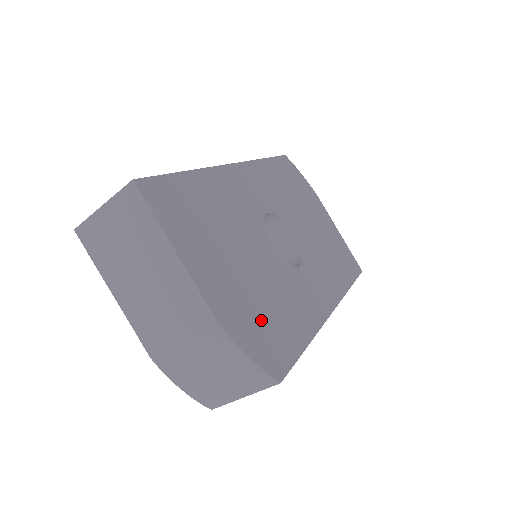
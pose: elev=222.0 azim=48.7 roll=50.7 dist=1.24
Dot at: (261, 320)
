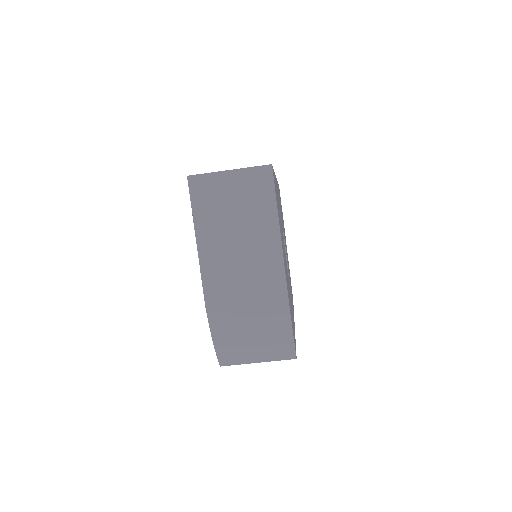
Dot at: occluded
